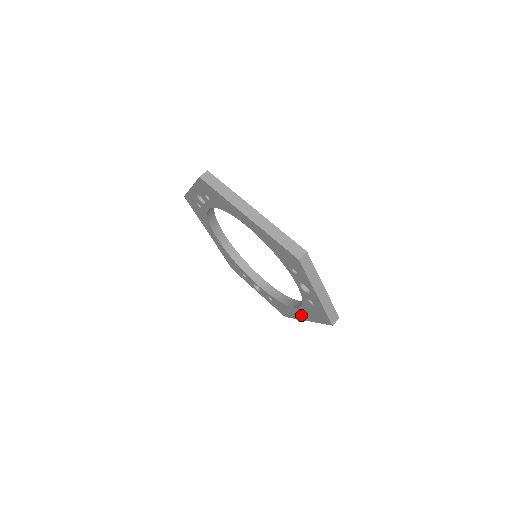
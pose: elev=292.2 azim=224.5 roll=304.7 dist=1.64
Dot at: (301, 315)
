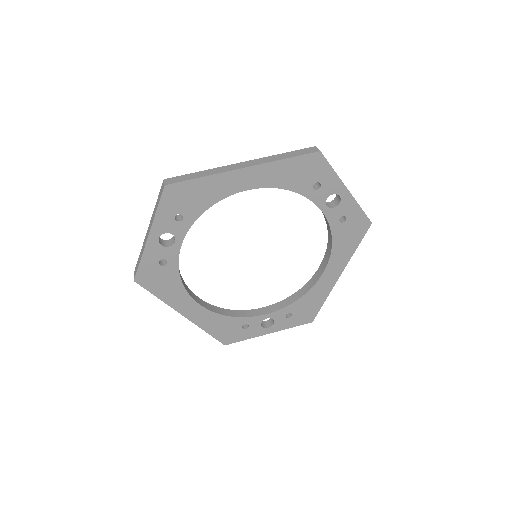
Dot at: (333, 274)
